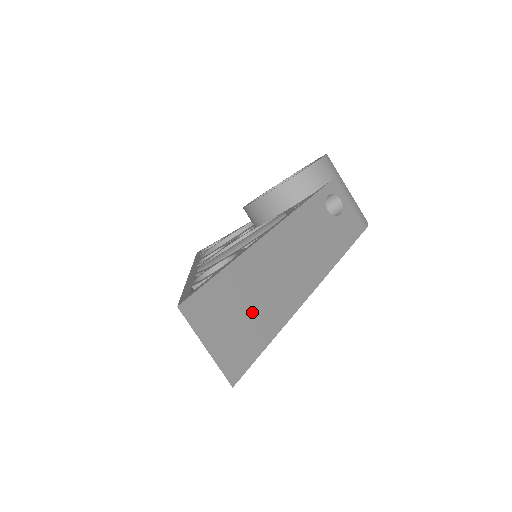
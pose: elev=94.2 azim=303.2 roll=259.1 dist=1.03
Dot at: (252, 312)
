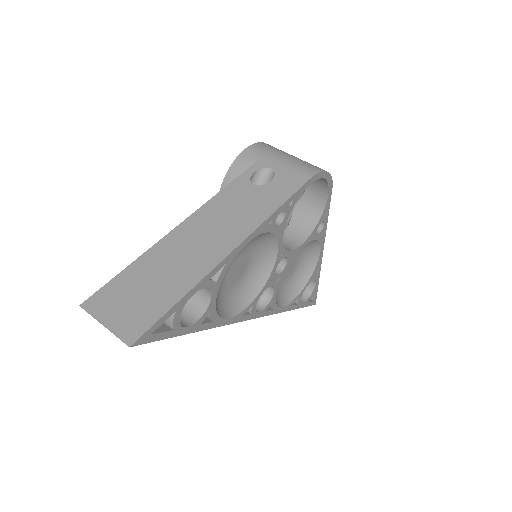
Dot at: (154, 289)
